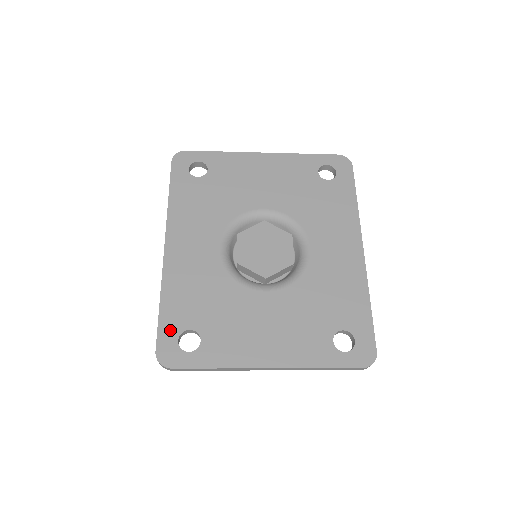
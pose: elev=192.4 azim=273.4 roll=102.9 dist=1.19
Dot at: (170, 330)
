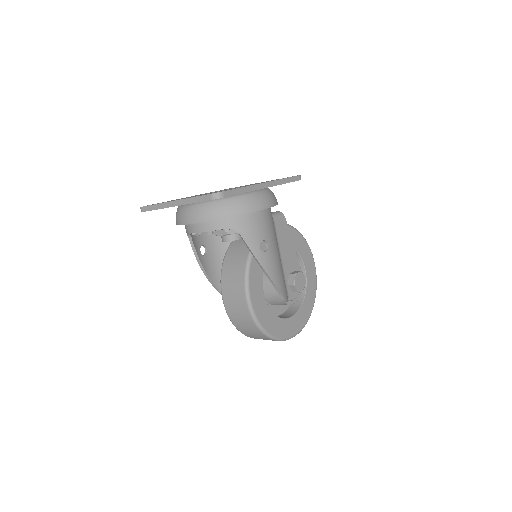
Dot at: occluded
